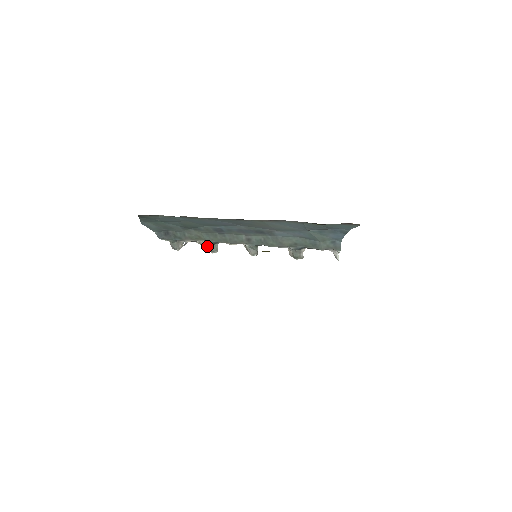
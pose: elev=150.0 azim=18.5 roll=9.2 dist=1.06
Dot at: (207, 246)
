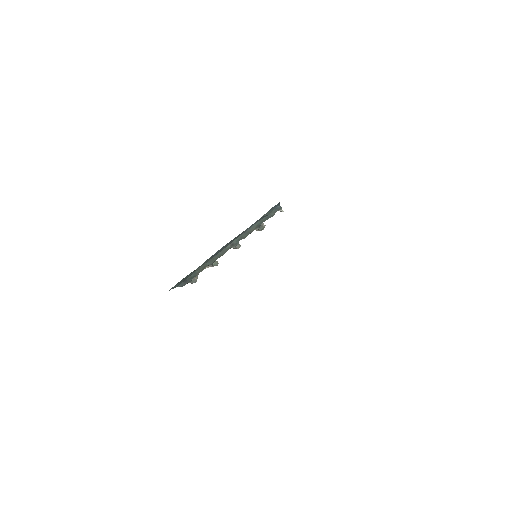
Dot at: (211, 266)
